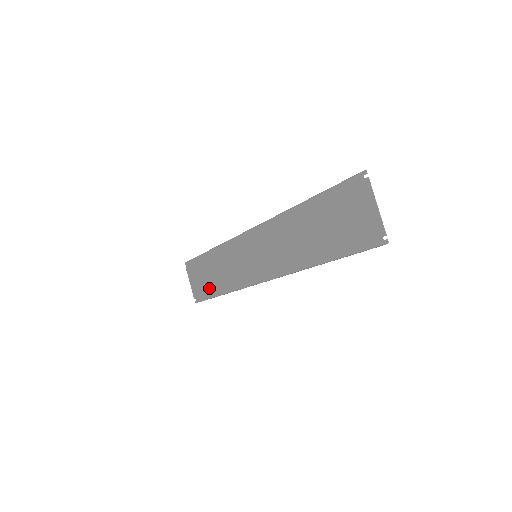
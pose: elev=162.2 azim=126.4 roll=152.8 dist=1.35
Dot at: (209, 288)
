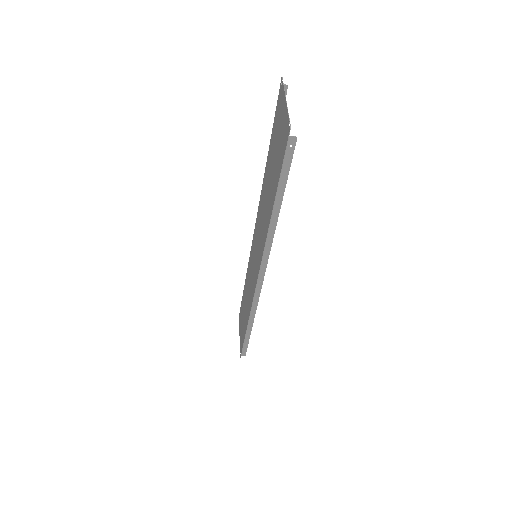
Dot at: (244, 329)
